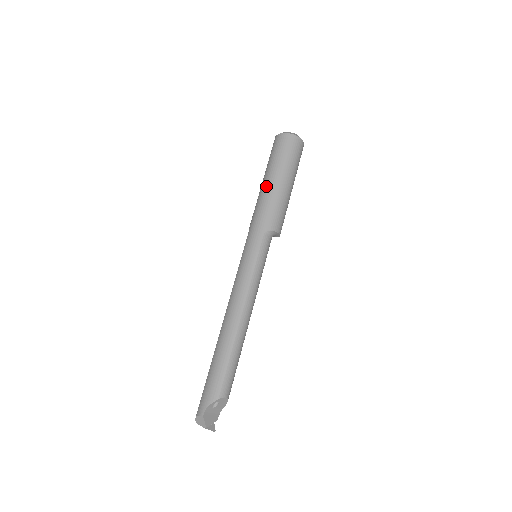
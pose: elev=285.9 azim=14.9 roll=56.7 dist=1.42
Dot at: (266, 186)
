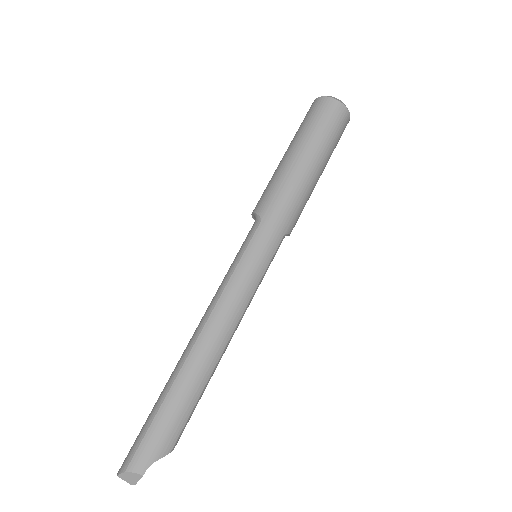
Dot at: (304, 168)
